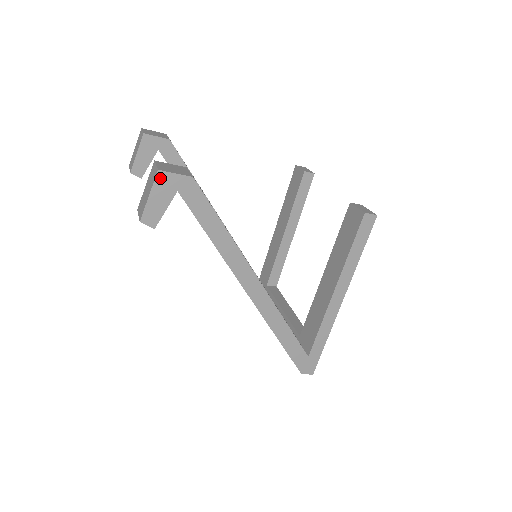
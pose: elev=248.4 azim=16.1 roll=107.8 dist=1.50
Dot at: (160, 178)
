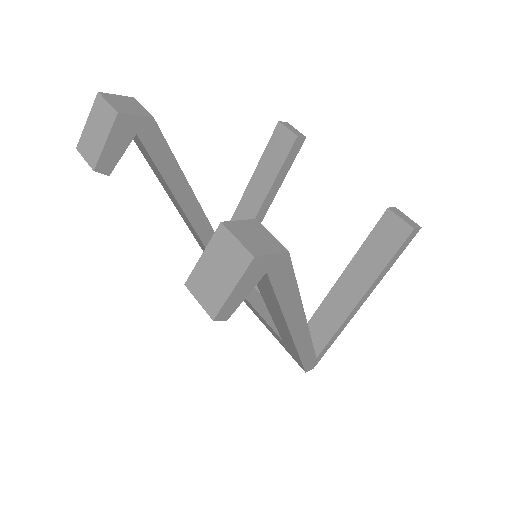
Dot at: (253, 265)
